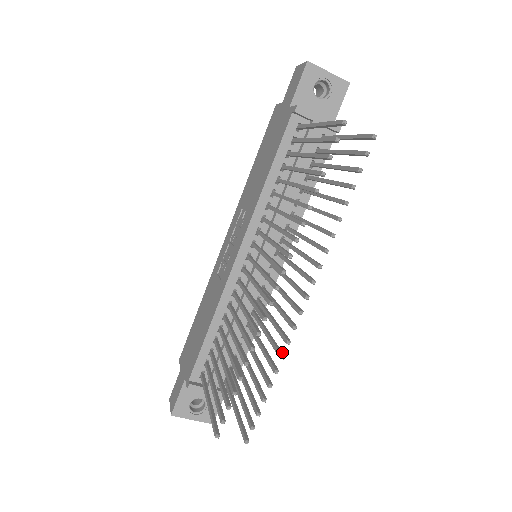
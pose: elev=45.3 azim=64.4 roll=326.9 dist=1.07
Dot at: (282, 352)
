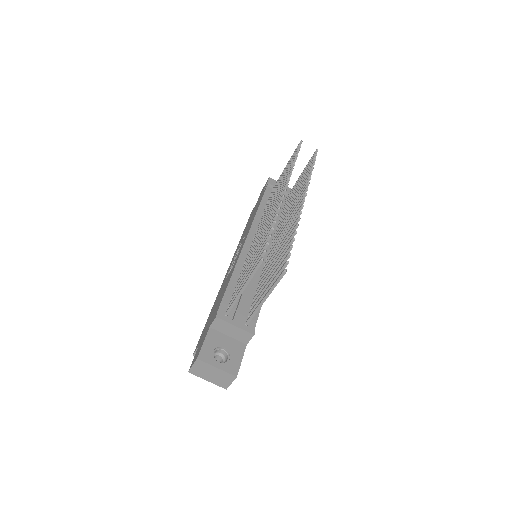
Dot at: (296, 228)
